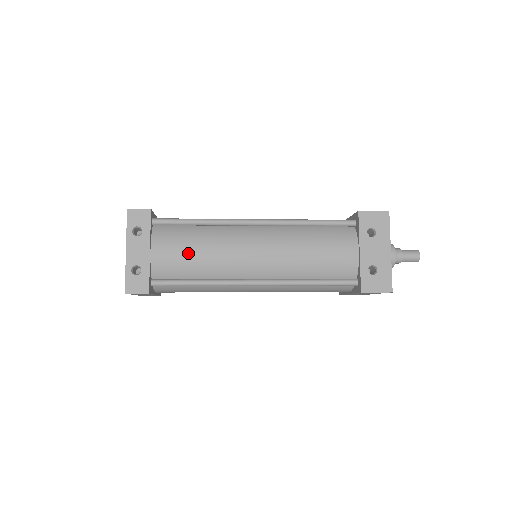
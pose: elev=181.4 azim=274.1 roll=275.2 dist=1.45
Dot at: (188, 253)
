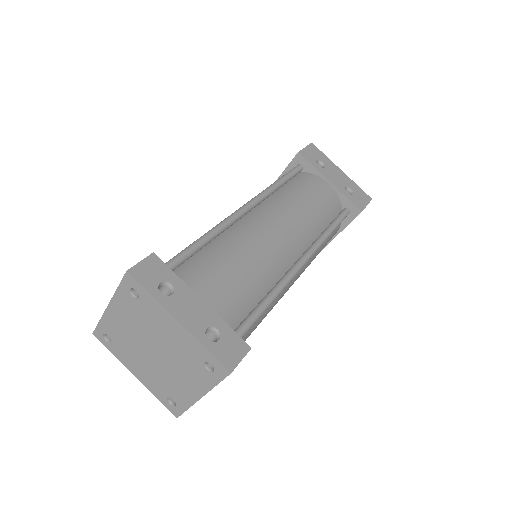
Dot at: (235, 274)
